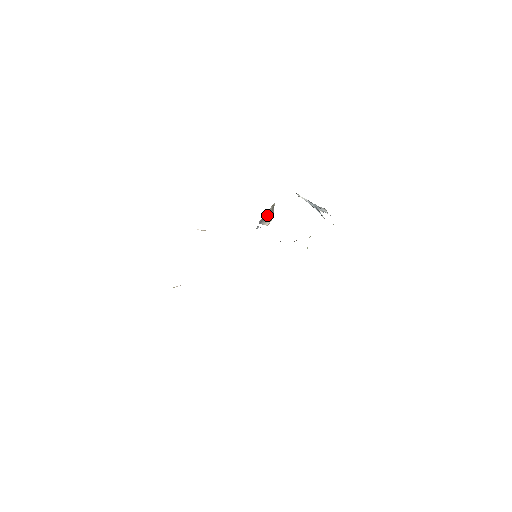
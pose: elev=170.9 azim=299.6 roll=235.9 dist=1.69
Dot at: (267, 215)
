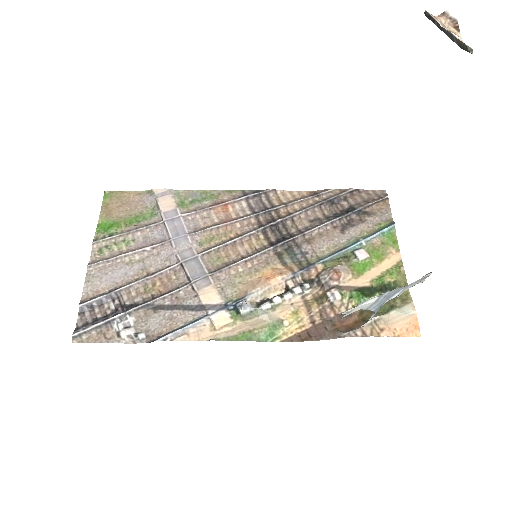
Dot at: (446, 32)
